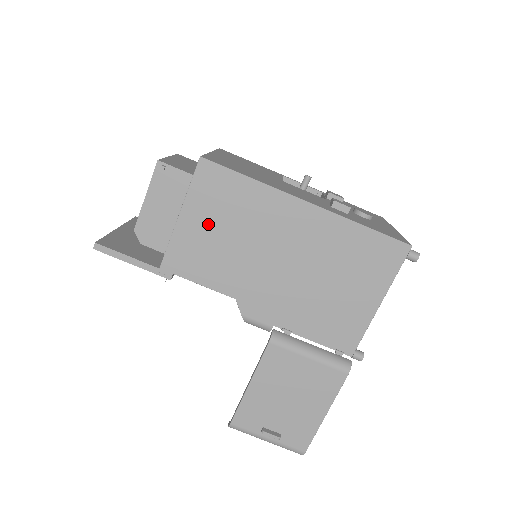
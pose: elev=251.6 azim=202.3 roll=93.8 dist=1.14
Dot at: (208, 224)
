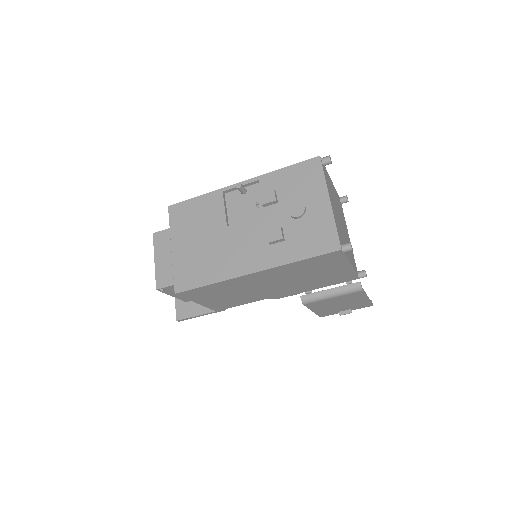
Dot at: (215, 298)
